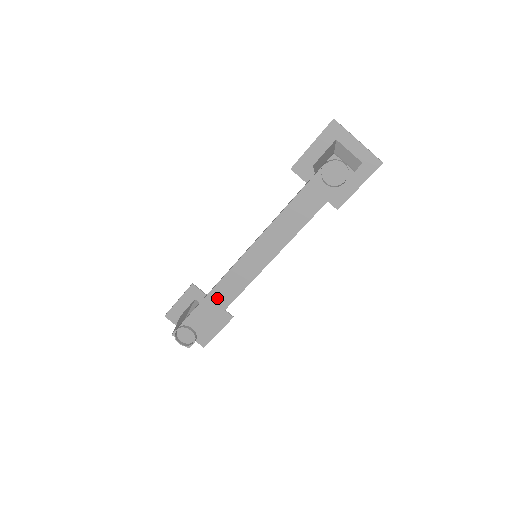
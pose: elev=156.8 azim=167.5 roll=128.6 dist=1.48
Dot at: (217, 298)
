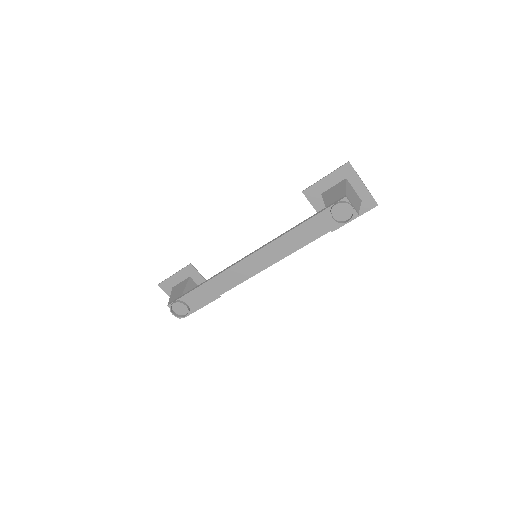
Dot at: (216, 285)
